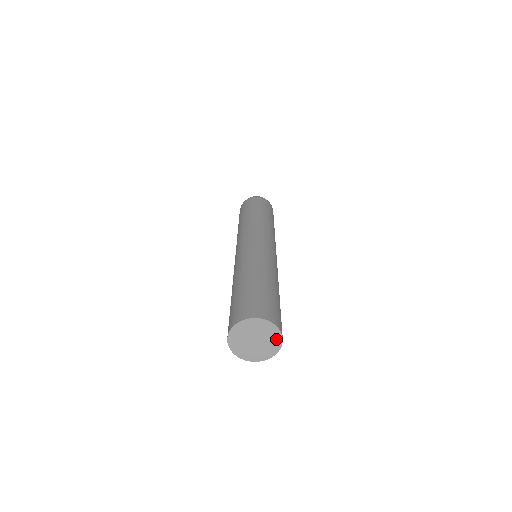
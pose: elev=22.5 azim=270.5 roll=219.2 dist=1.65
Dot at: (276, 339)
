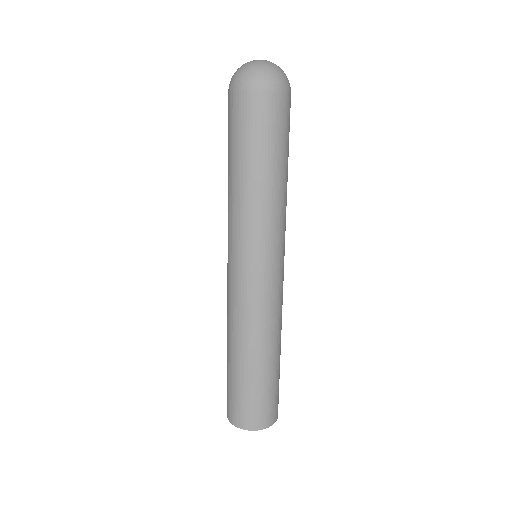
Dot at: occluded
